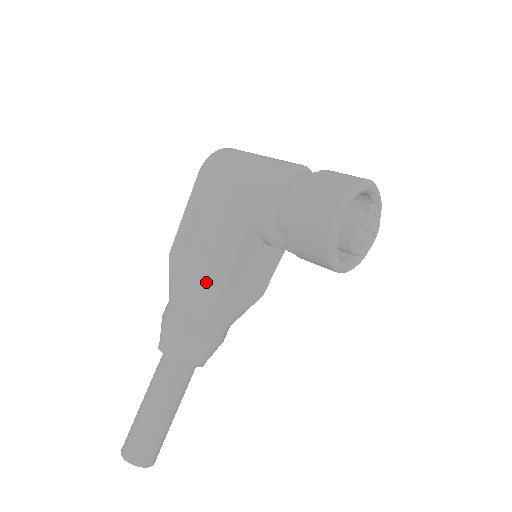
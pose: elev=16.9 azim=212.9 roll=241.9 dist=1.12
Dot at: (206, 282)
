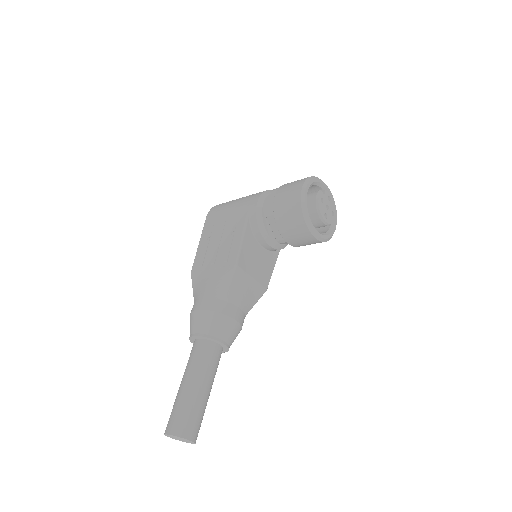
Dot at: (222, 272)
